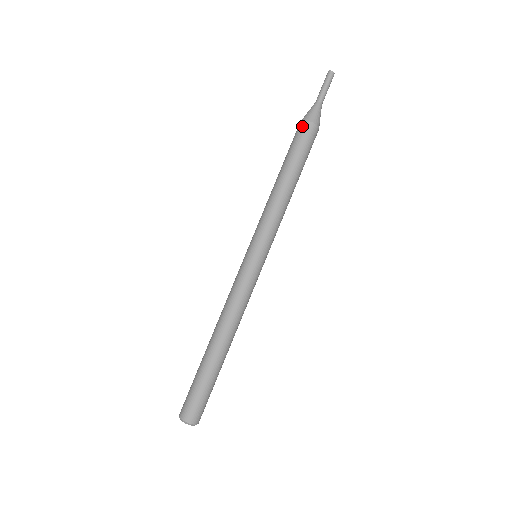
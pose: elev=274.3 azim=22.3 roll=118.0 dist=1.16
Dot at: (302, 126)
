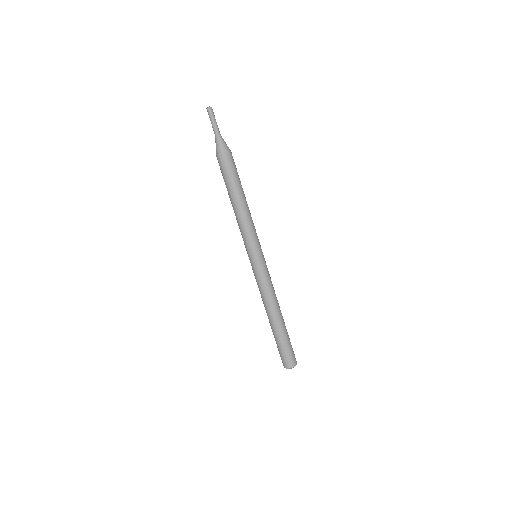
Dot at: (225, 159)
